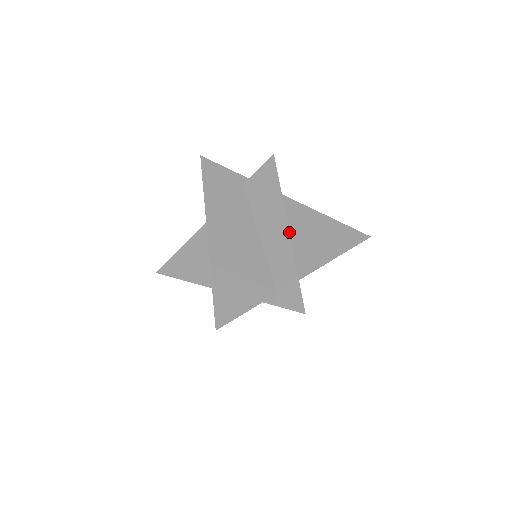
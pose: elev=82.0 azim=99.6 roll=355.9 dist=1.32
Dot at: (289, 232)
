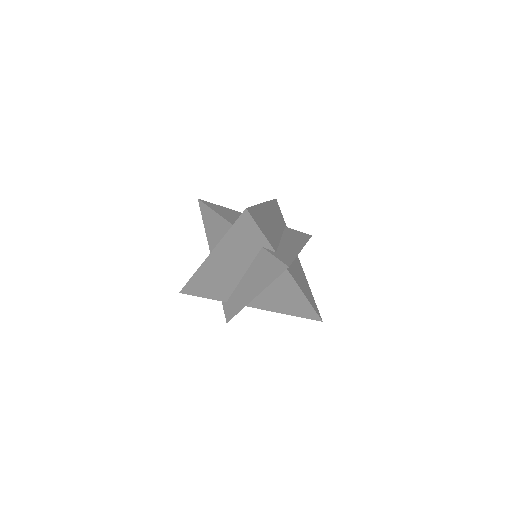
Dot at: occluded
